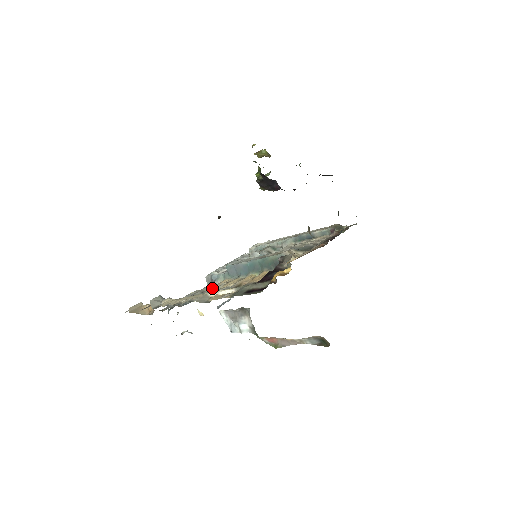
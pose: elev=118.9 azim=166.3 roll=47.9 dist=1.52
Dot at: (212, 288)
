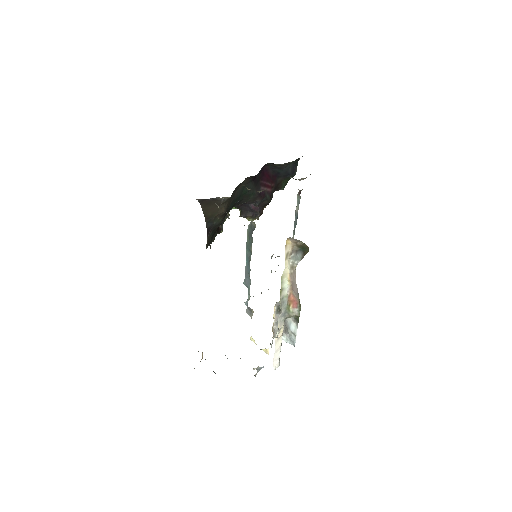
Dot at: occluded
